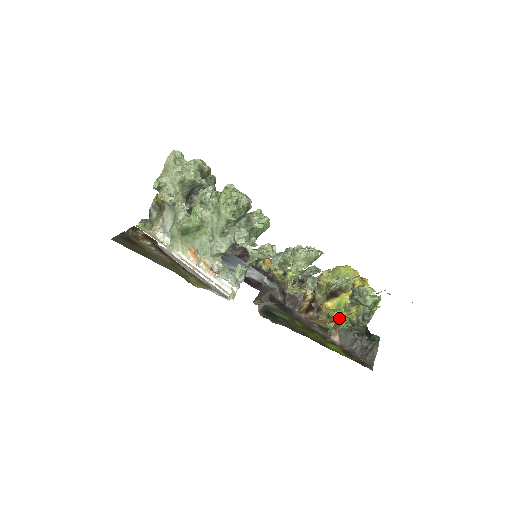
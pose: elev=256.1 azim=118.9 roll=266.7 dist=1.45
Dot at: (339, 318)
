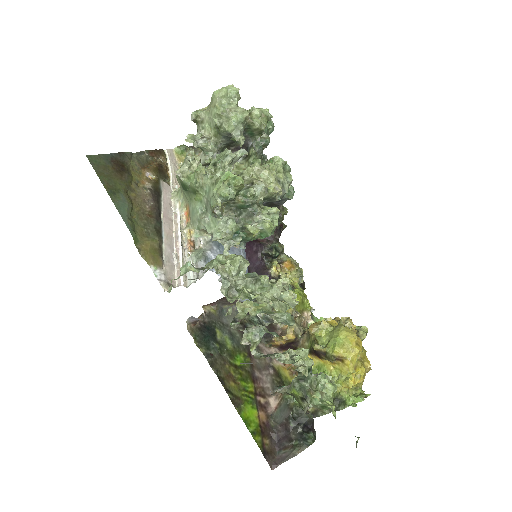
Dot at: occluded
